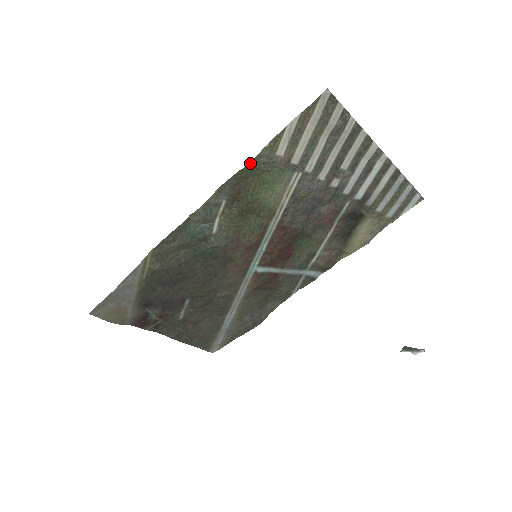
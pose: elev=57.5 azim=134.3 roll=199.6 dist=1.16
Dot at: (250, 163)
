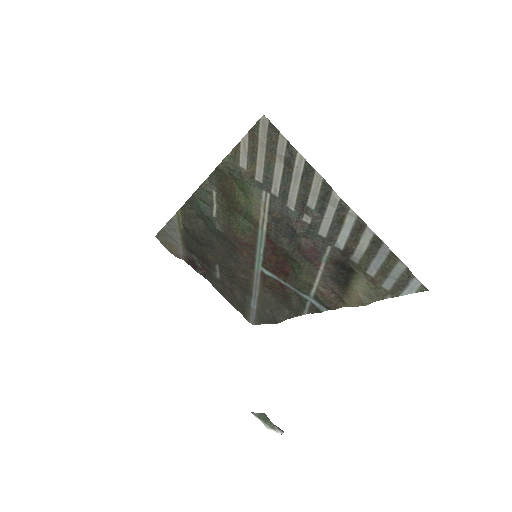
Dot at: (219, 165)
